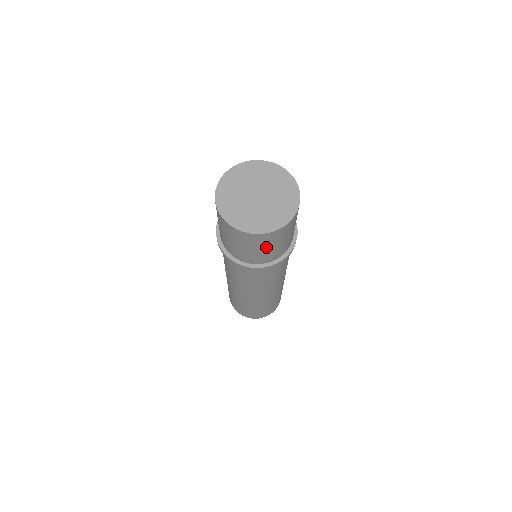
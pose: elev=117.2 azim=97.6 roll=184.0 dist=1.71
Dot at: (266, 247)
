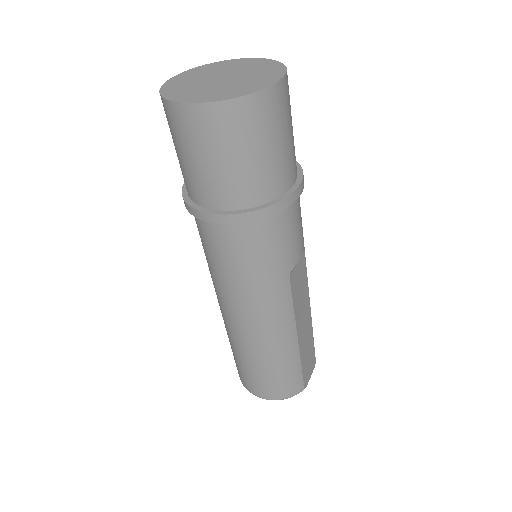
Dot at: (207, 154)
